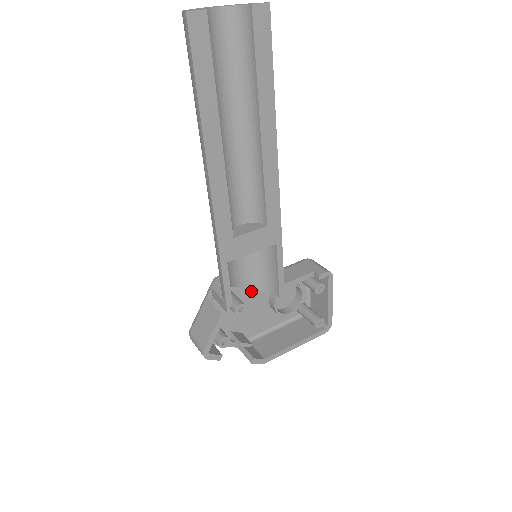
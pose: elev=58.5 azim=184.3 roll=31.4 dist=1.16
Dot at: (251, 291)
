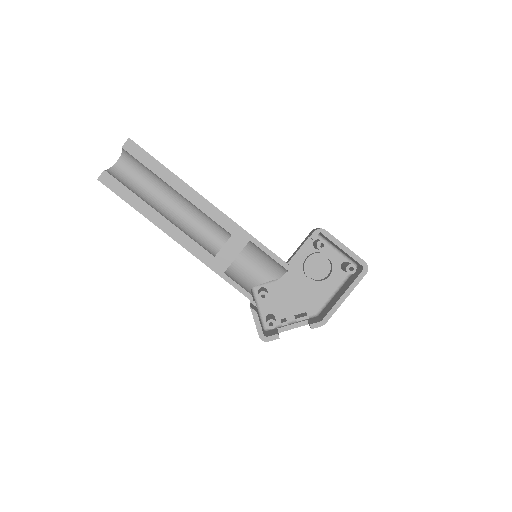
Dot at: (285, 280)
